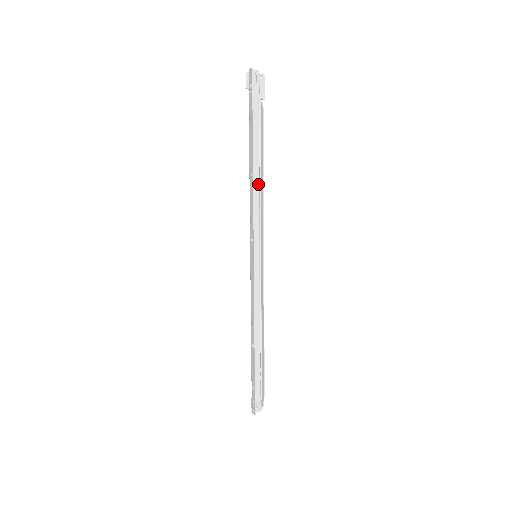
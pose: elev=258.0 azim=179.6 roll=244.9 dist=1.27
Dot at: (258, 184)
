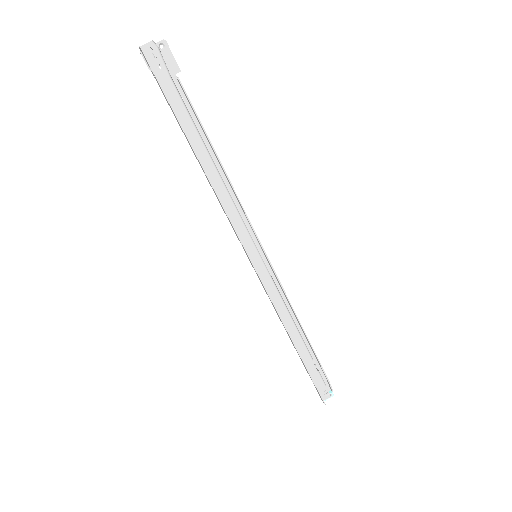
Dot at: (220, 179)
